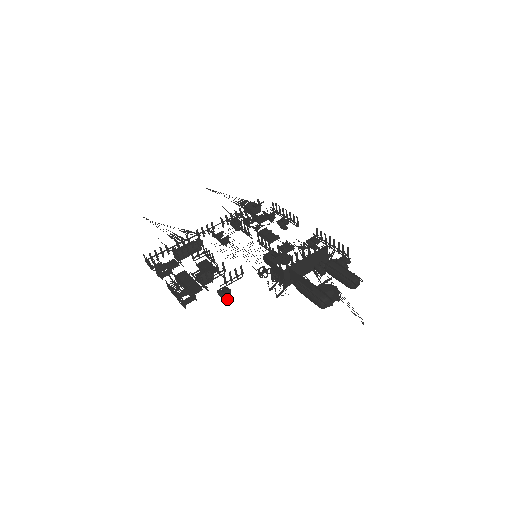
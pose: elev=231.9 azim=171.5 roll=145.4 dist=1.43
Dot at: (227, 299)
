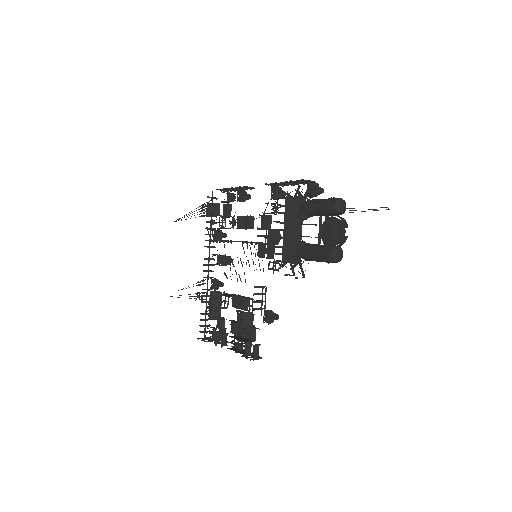
Dot at: (277, 318)
